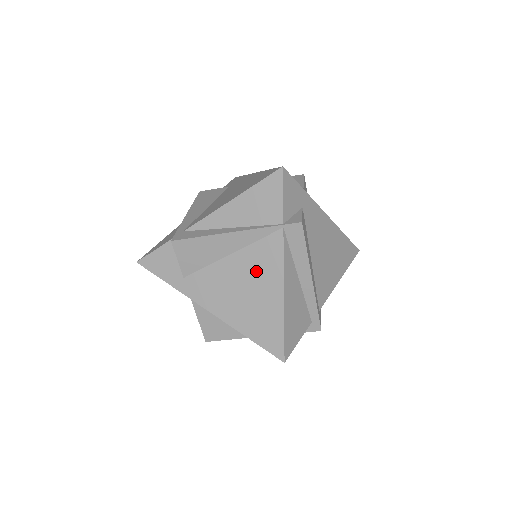
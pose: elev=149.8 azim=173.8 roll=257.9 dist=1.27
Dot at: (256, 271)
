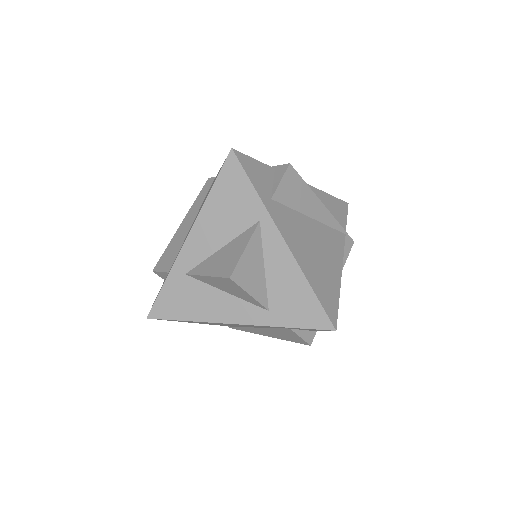
Dot at: (326, 244)
